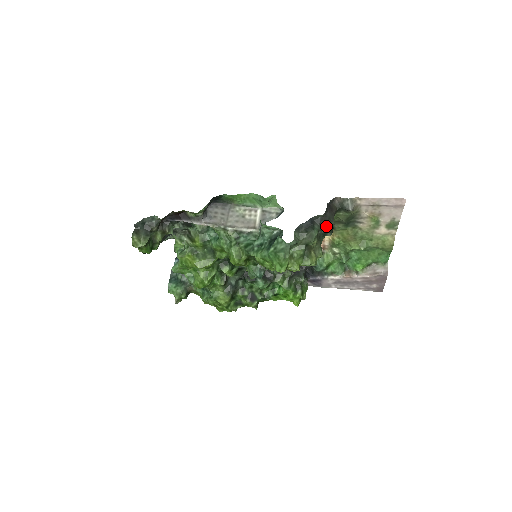
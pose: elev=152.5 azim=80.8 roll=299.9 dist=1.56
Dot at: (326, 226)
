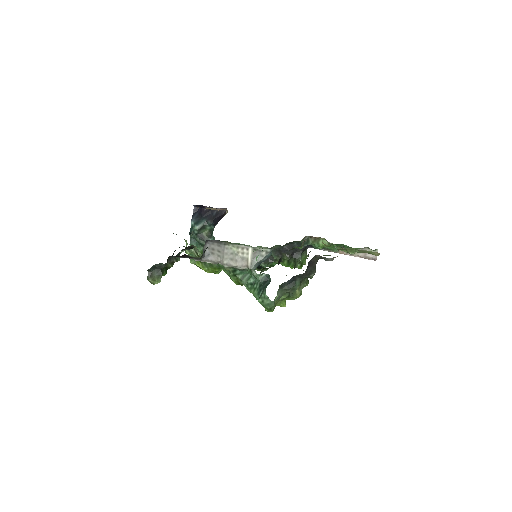
Dot at: (308, 276)
